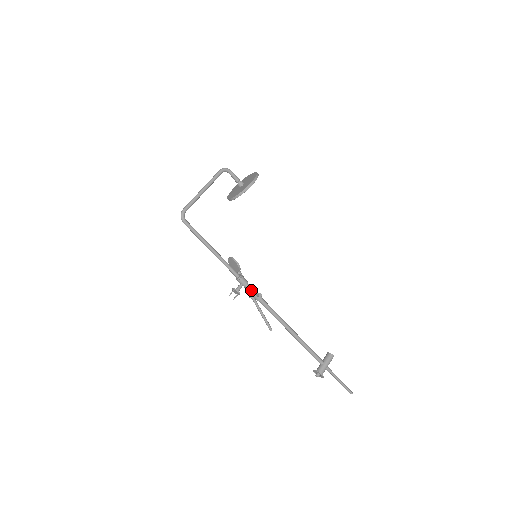
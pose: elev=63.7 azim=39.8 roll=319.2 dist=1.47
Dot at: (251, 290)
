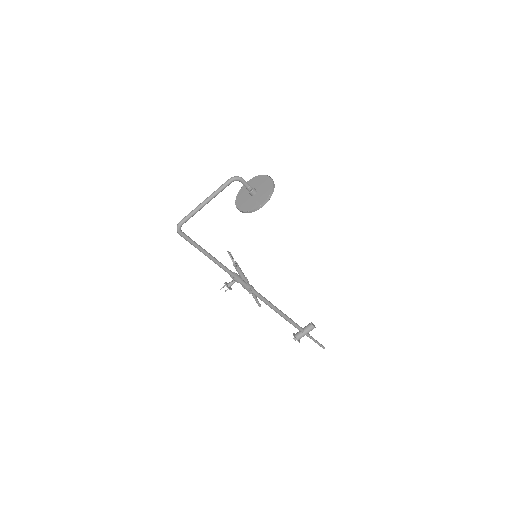
Dot at: (244, 285)
